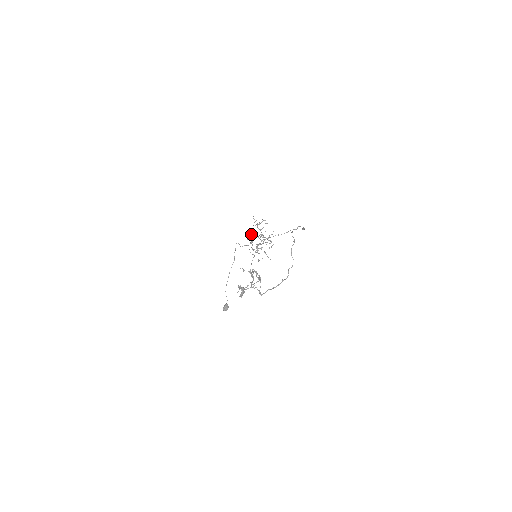
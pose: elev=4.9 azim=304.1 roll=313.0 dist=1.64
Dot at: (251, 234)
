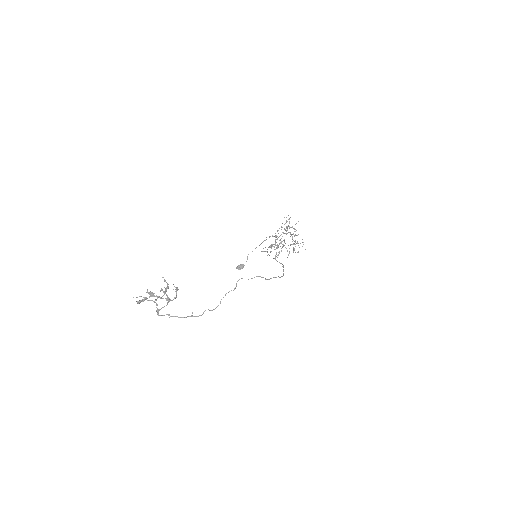
Dot at: occluded
